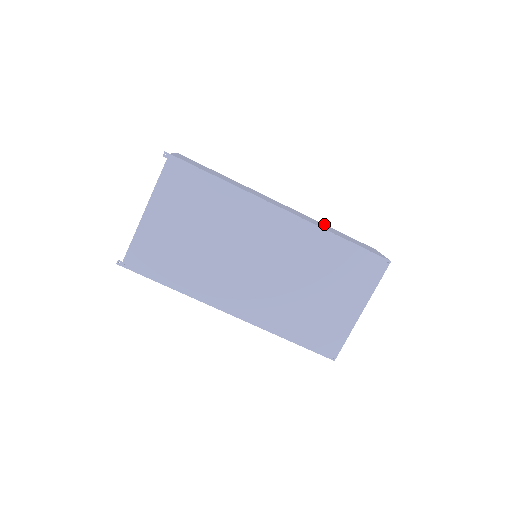
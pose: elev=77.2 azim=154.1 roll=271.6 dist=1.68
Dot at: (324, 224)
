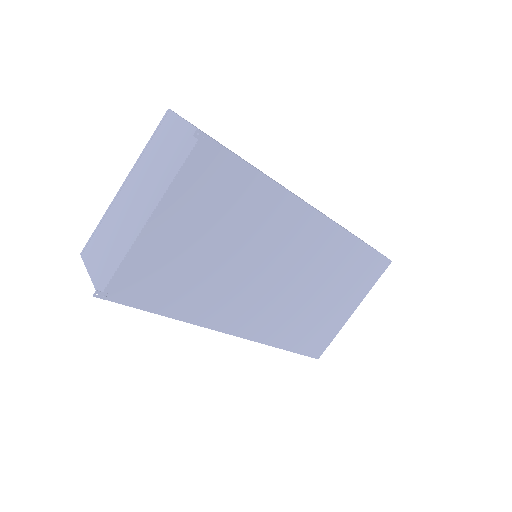
Dot at: occluded
